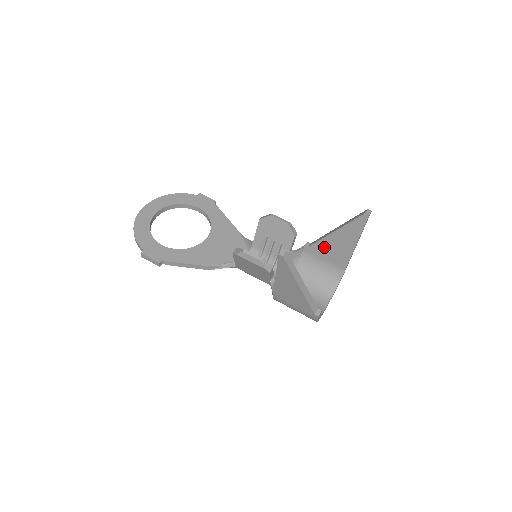
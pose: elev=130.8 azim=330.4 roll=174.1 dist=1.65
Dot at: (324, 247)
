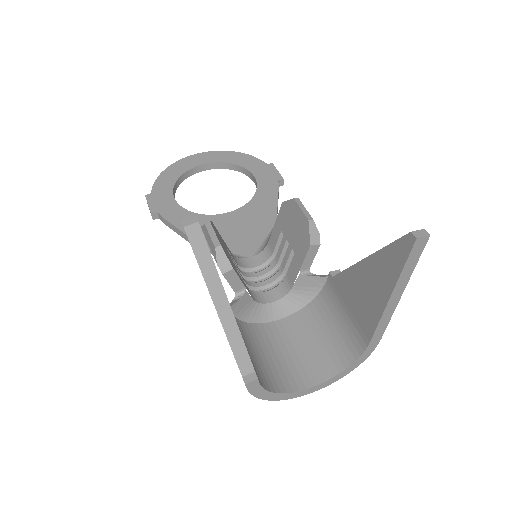
Dot at: (349, 285)
